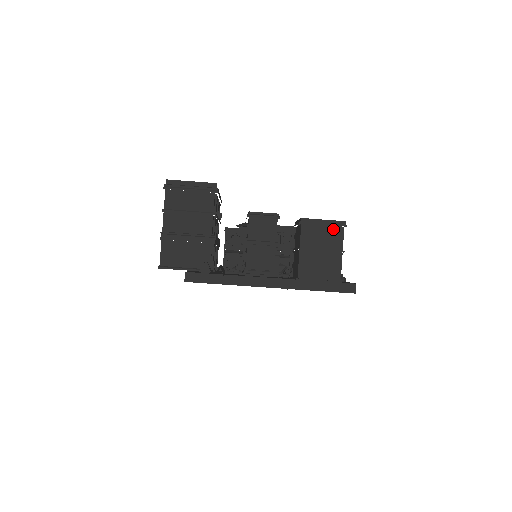
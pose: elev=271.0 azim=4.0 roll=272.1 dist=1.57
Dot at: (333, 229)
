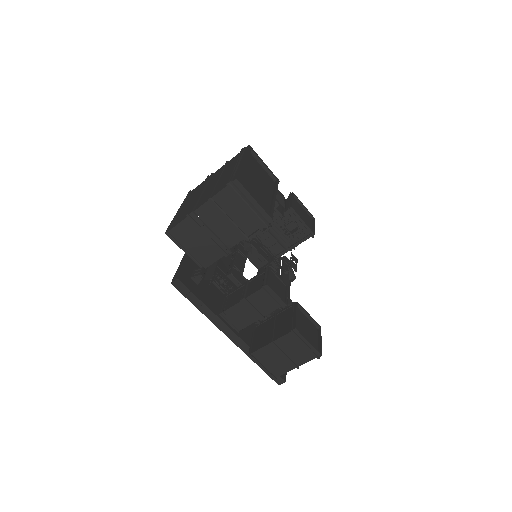
Dot at: (308, 352)
